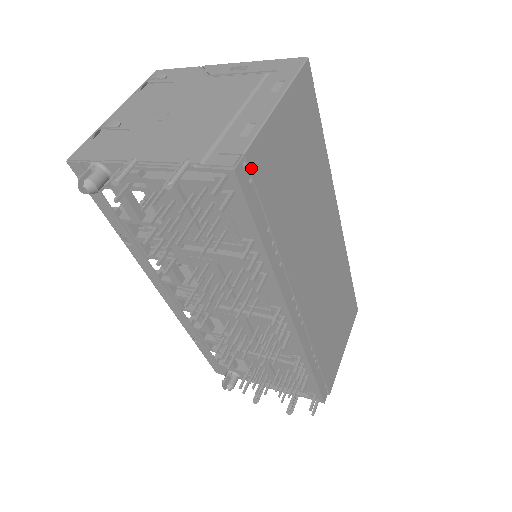
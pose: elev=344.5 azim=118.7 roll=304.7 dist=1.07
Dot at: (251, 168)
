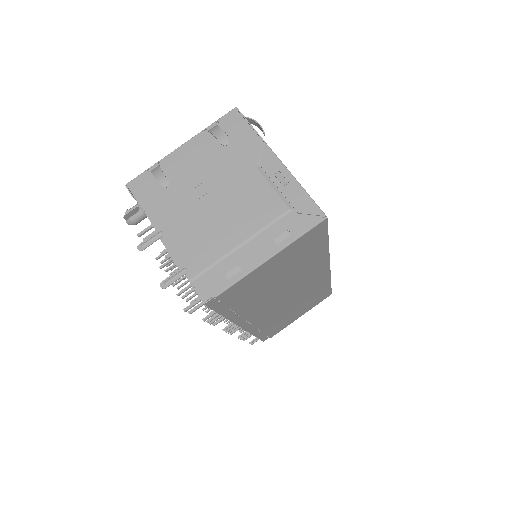
Dot at: (222, 298)
